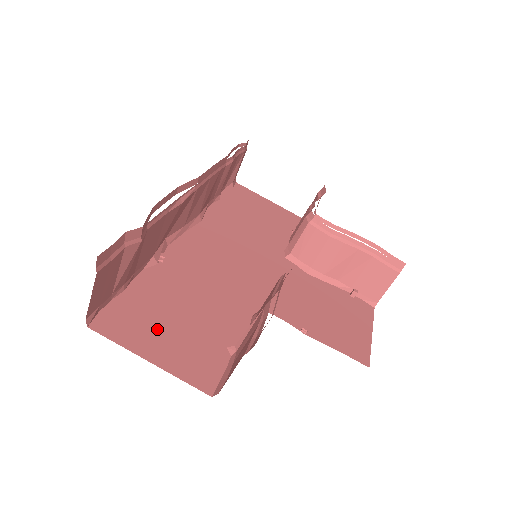
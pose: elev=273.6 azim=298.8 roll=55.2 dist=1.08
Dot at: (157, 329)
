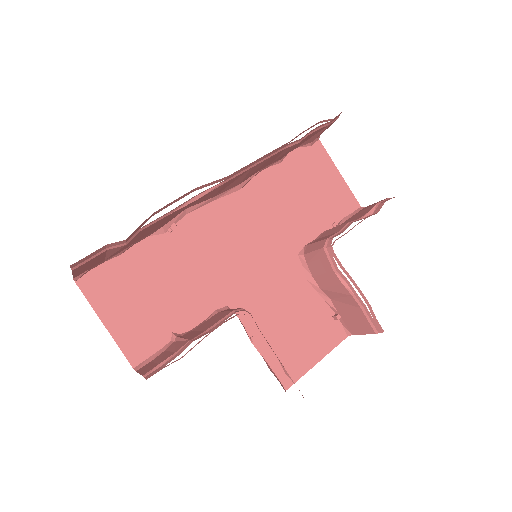
Dot at: (126, 299)
